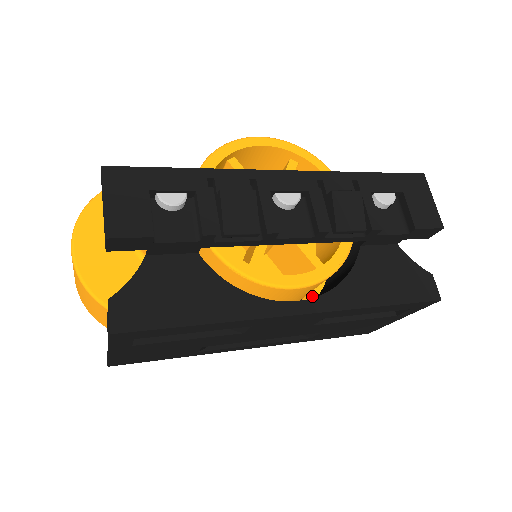
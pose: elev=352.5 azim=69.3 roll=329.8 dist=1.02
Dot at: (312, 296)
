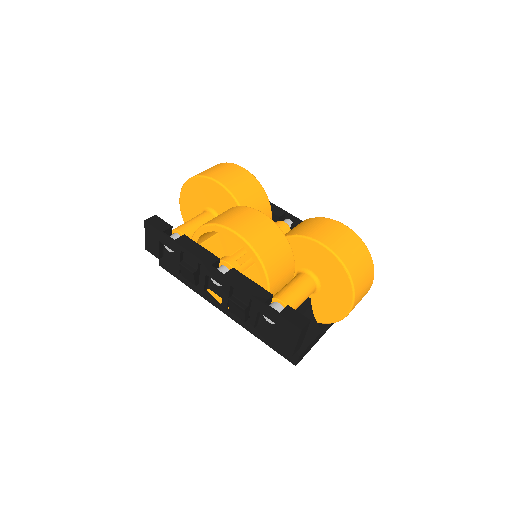
Dot at: occluded
